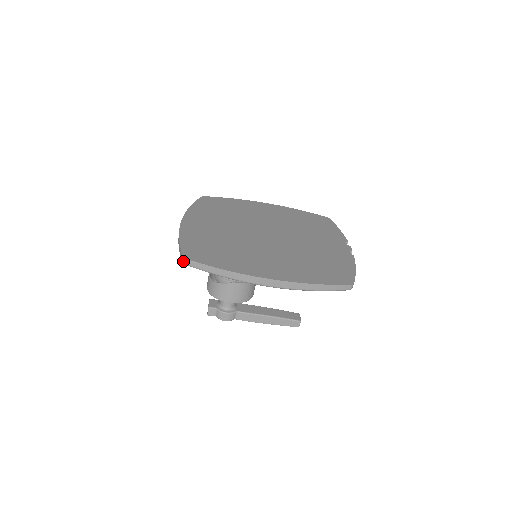
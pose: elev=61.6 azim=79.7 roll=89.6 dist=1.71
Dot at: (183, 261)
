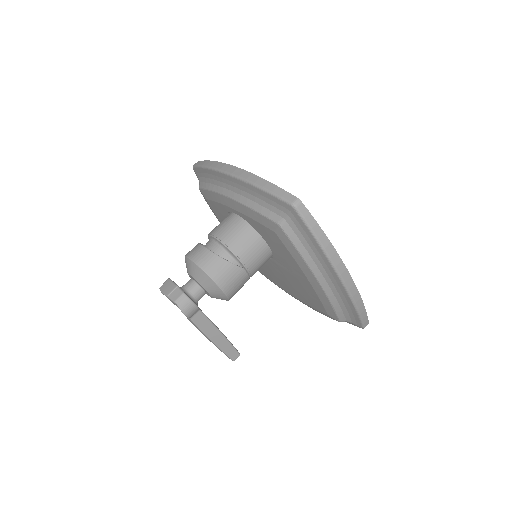
Dot at: (295, 202)
